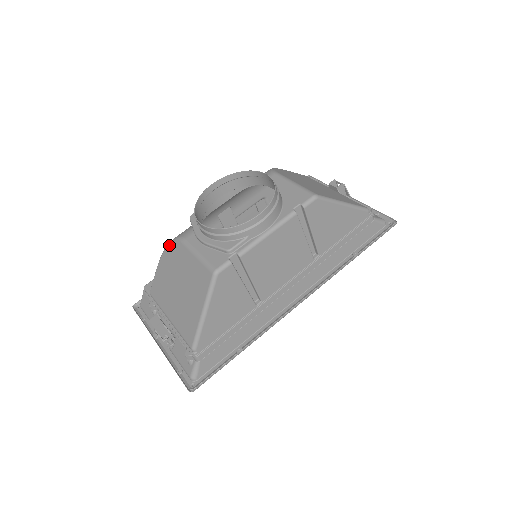
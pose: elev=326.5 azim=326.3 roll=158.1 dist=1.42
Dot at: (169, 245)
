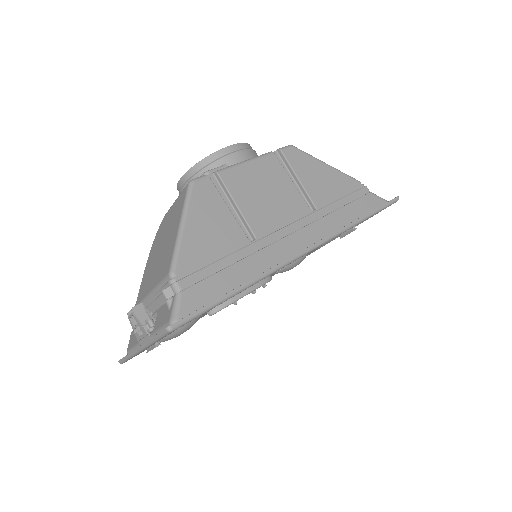
Dot at: (155, 237)
